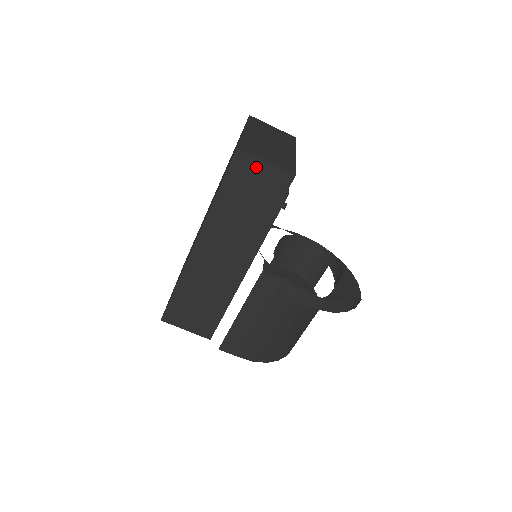
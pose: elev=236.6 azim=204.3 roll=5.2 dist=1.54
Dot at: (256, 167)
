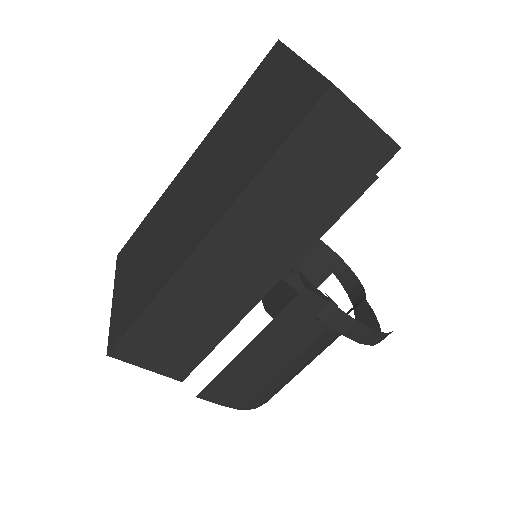
Dot at: (350, 123)
